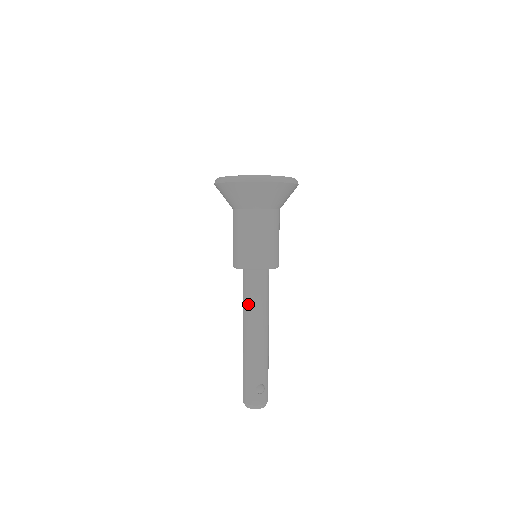
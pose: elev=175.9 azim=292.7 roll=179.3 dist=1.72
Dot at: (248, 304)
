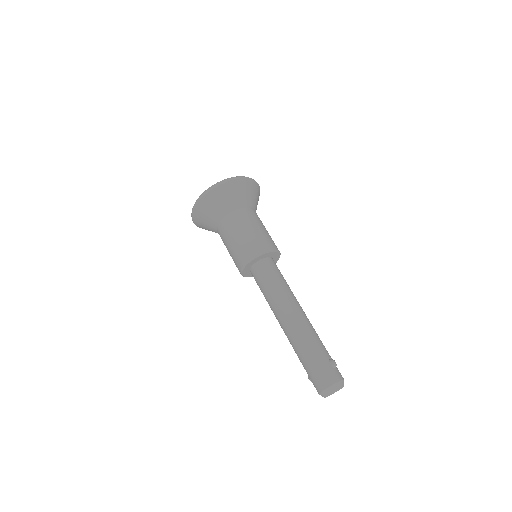
Dot at: (277, 288)
